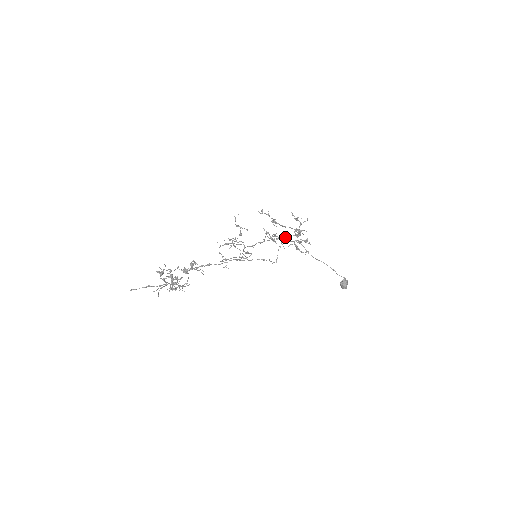
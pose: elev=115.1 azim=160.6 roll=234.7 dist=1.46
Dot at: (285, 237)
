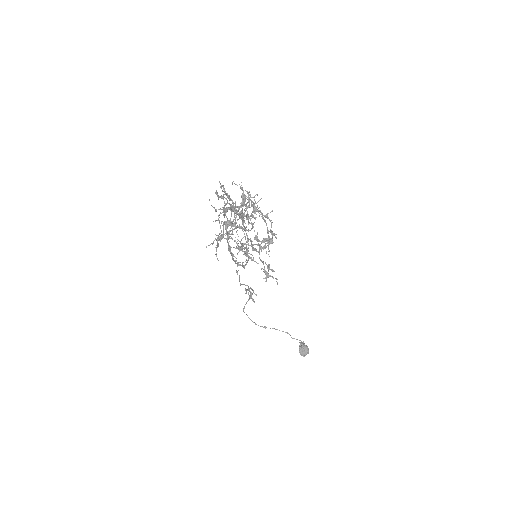
Dot at: (260, 248)
